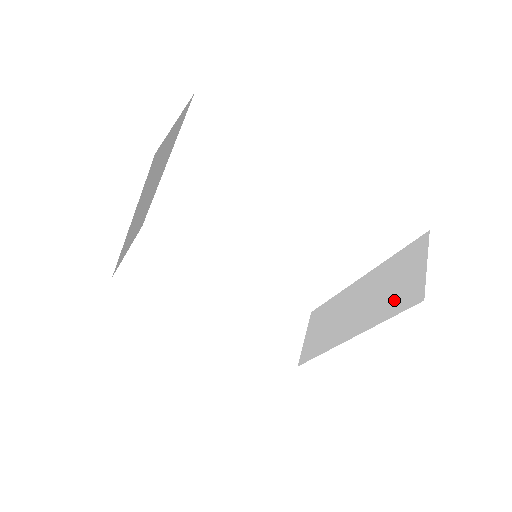
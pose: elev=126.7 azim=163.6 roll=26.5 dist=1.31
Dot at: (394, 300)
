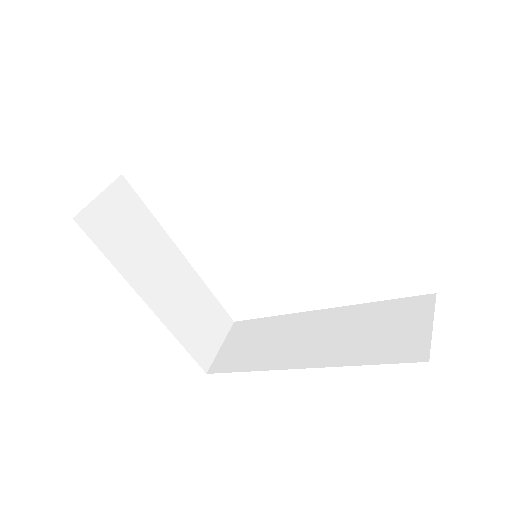
Dot at: occluded
